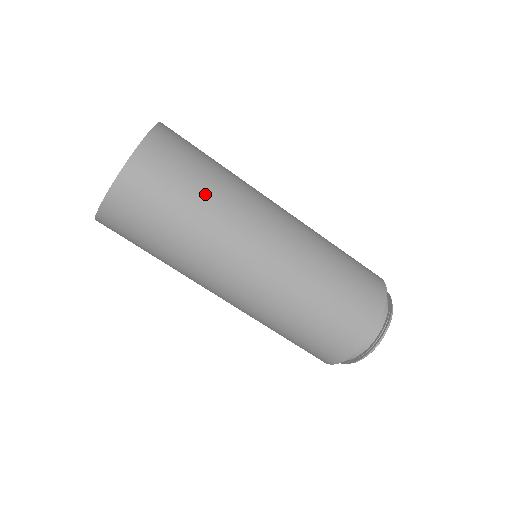
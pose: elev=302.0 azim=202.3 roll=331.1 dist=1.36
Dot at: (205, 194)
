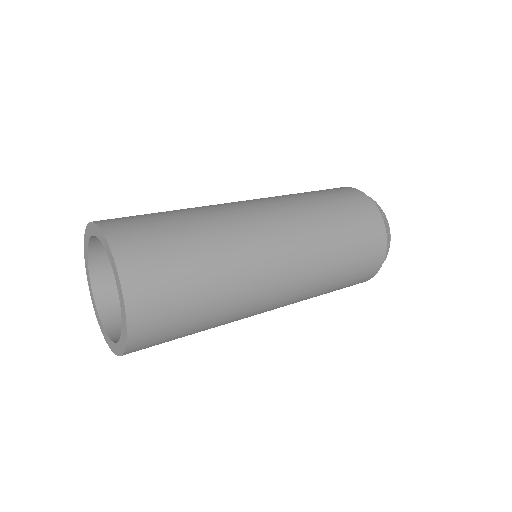
Dot at: (181, 214)
